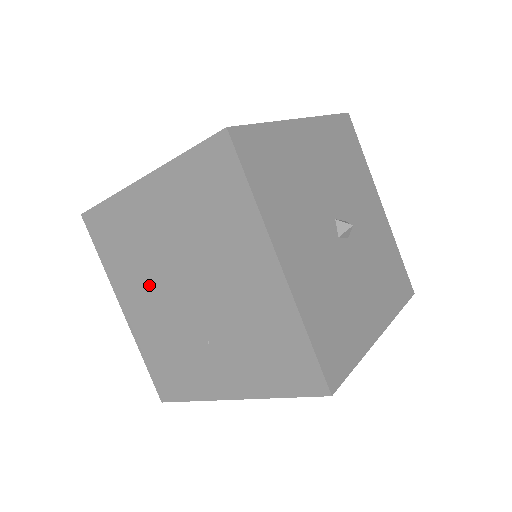
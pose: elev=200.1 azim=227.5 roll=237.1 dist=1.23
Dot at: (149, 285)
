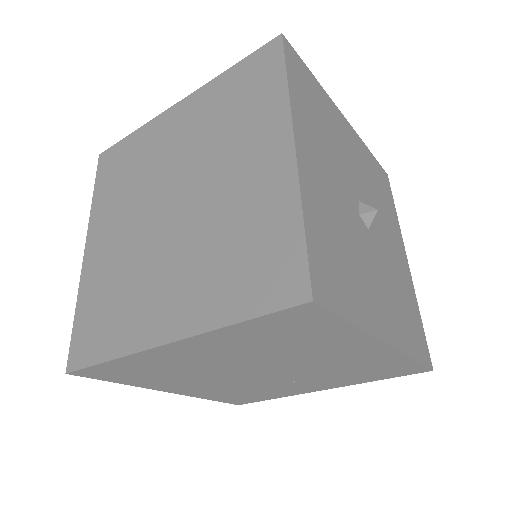
Dot at: (132, 210)
